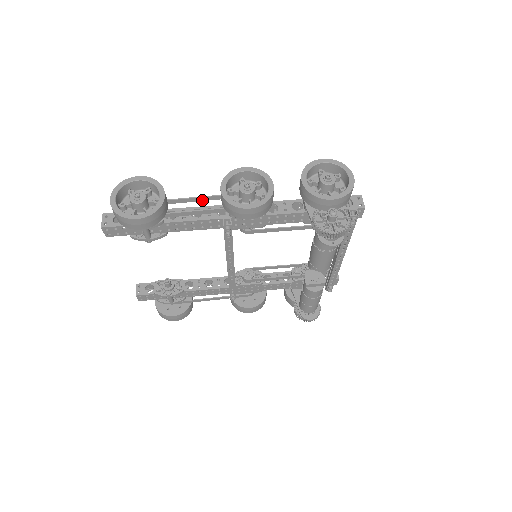
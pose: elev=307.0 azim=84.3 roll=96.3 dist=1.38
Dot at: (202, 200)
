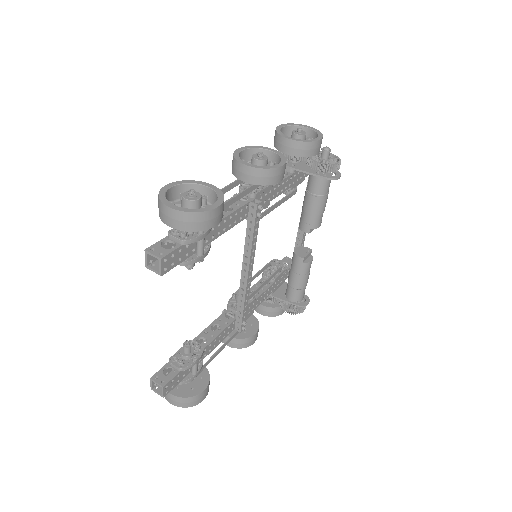
Dot at: (224, 192)
